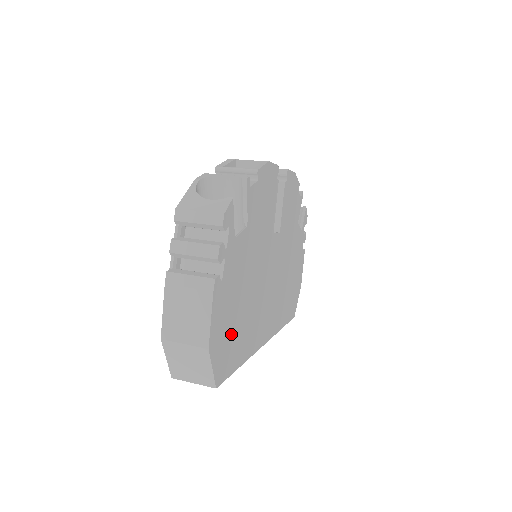
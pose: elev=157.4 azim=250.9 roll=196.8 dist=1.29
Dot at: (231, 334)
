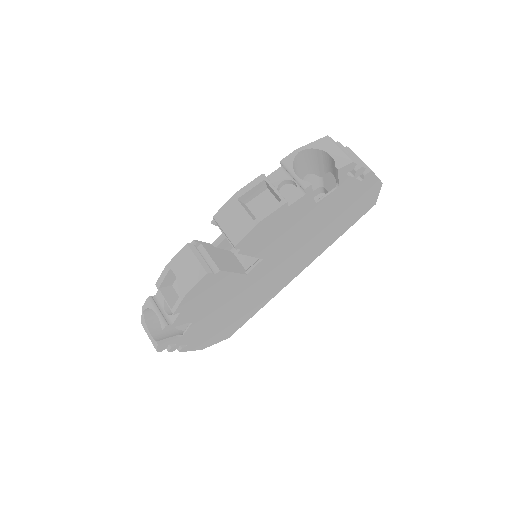
Dot at: (226, 328)
